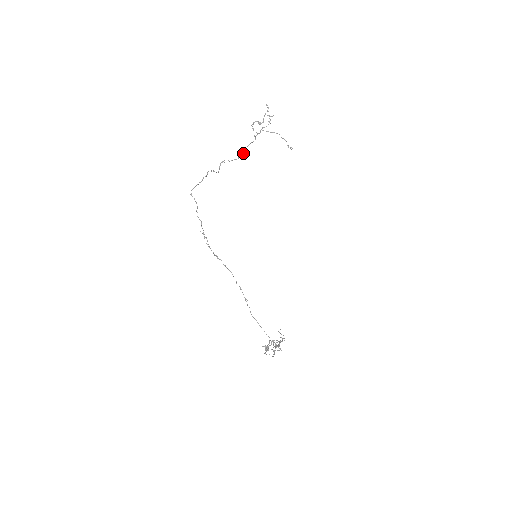
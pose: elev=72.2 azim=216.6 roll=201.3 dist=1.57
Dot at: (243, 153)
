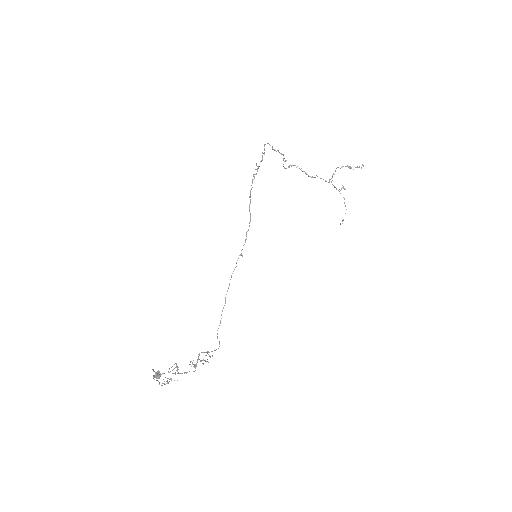
Dot at: (315, 177)
